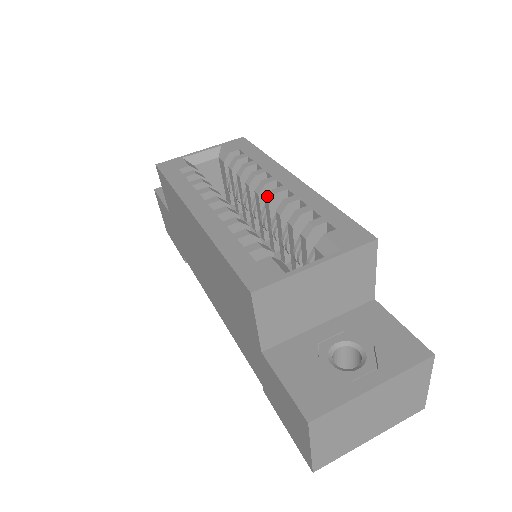
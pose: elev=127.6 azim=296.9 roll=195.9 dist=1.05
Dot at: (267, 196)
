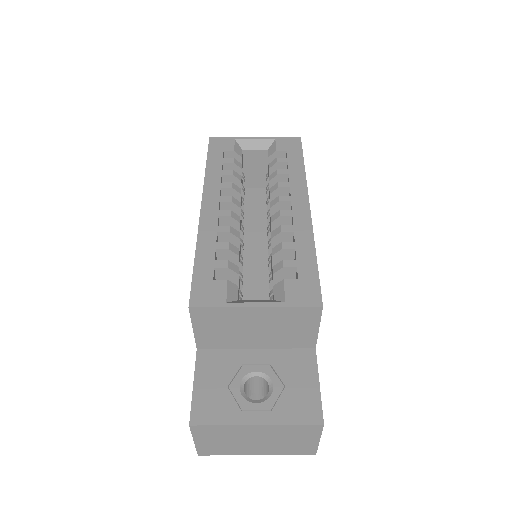
Dot at: (274, 214)
